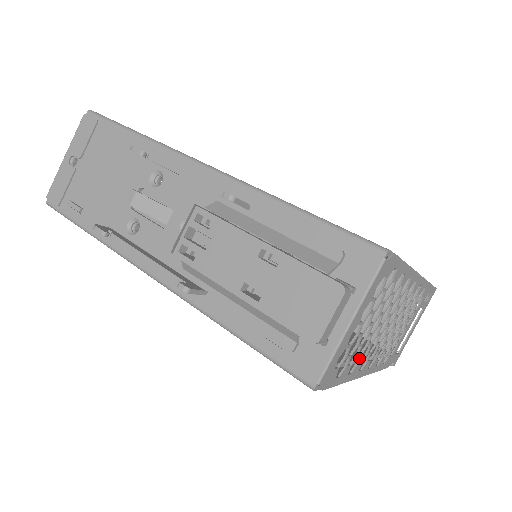
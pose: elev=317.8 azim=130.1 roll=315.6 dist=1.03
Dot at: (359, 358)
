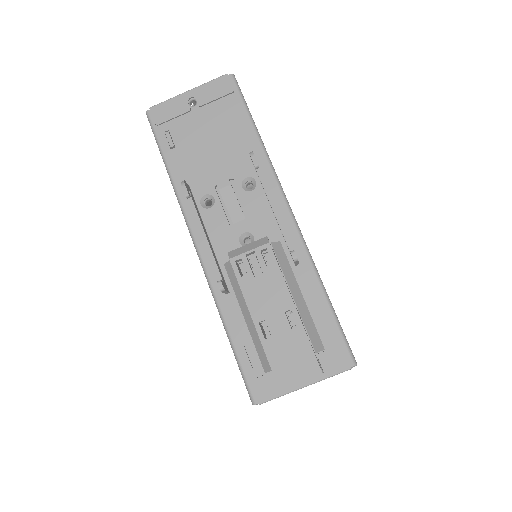
Dot at: occluded
